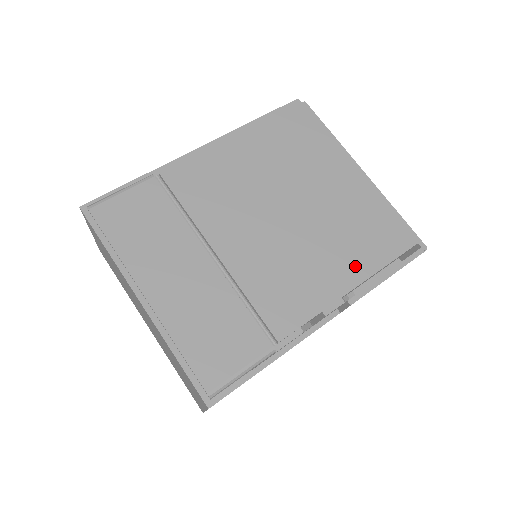
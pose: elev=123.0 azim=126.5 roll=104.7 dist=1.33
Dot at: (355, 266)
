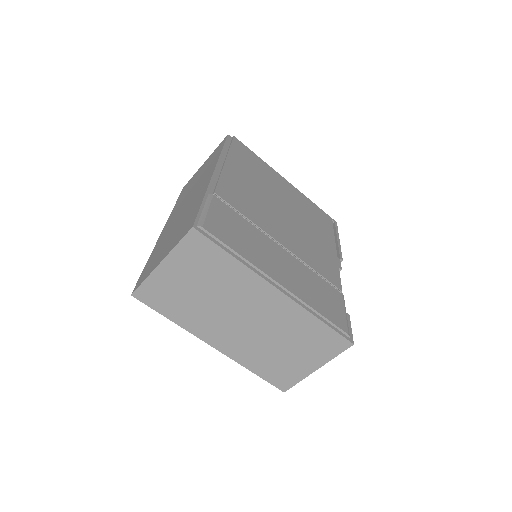
Dot at: (327, 238)
